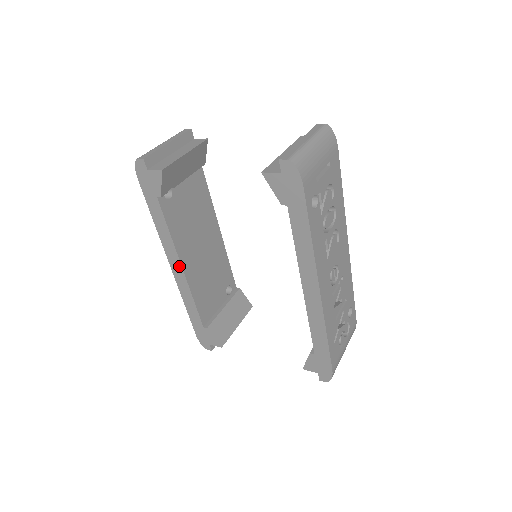
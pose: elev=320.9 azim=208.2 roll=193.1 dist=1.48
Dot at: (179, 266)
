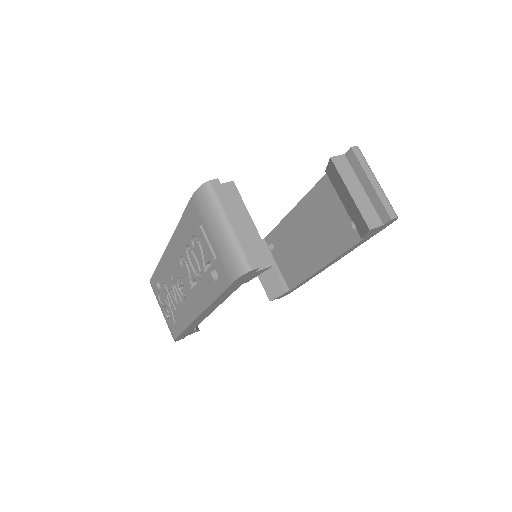
Dot at: (210, 312)
